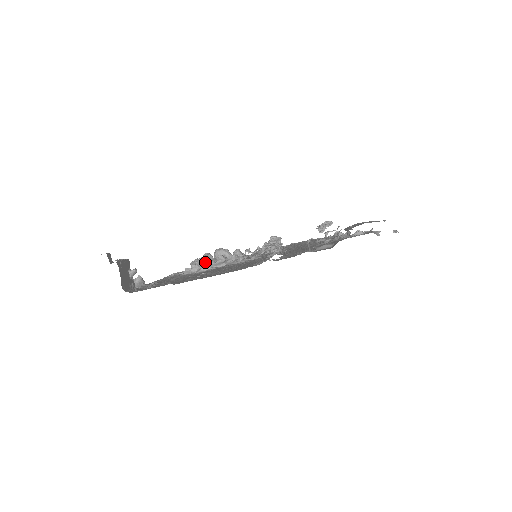
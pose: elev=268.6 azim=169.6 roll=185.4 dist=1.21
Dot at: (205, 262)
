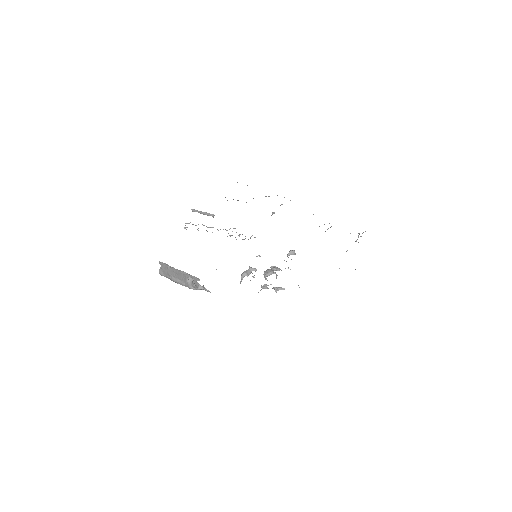
Dot at: (242, 274)
